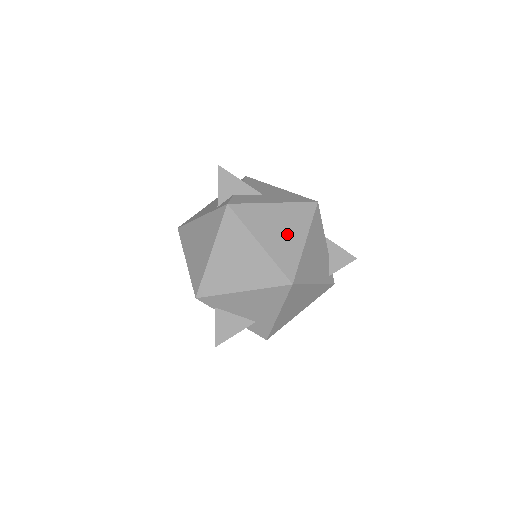
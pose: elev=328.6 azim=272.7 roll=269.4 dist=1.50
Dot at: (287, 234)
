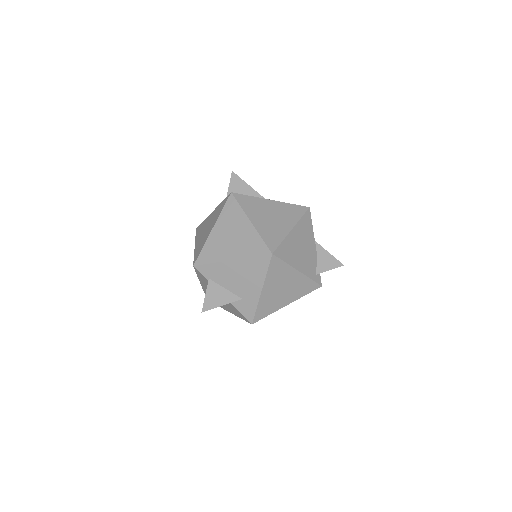
Dot at: (276, 221)
